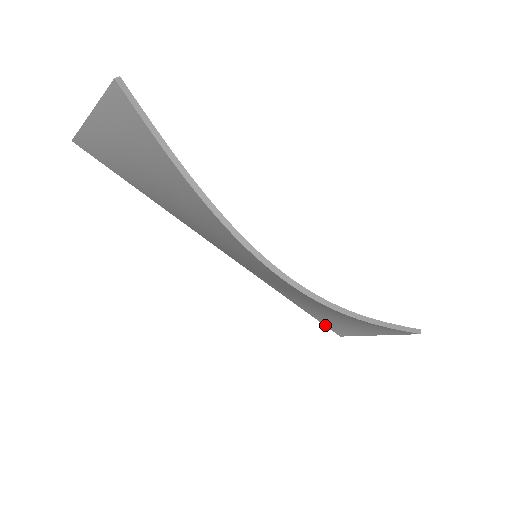
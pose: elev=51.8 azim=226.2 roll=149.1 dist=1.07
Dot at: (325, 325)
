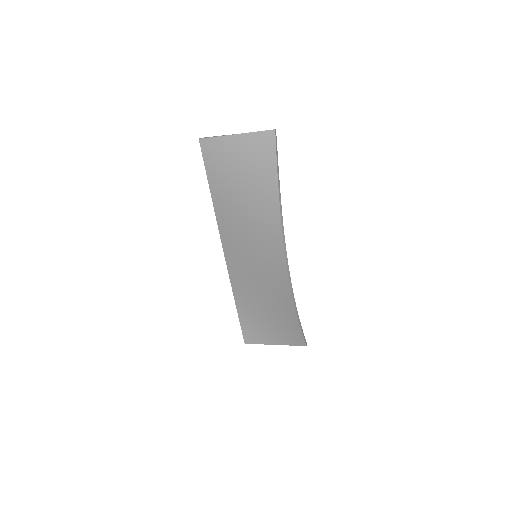
Dot at: (242, 330)
